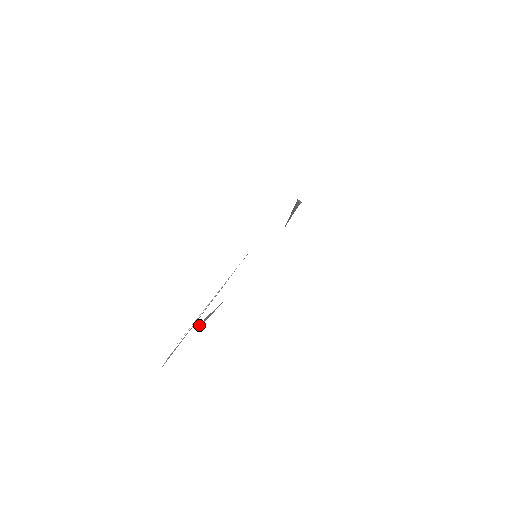
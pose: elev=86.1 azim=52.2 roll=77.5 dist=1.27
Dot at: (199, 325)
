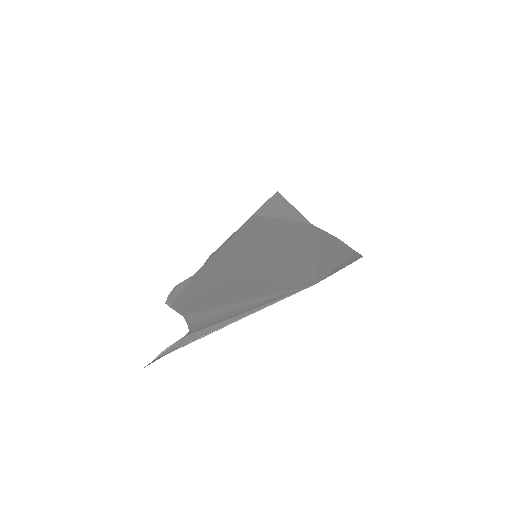
Dot at: (168, 299)
